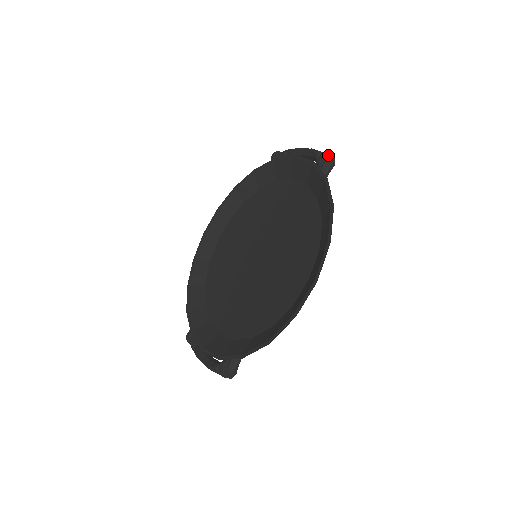
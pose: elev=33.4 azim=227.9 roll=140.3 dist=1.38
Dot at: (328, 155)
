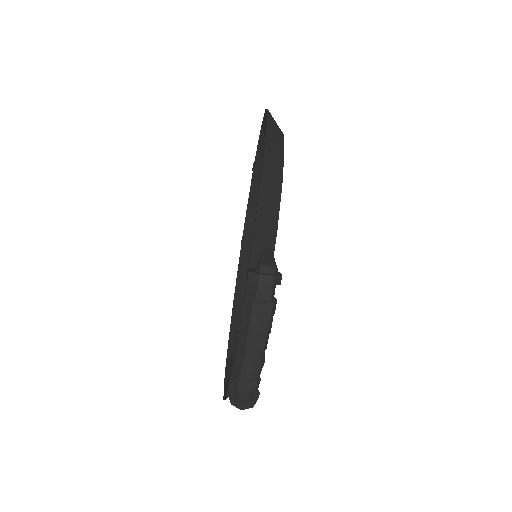
Dot at: occluded
